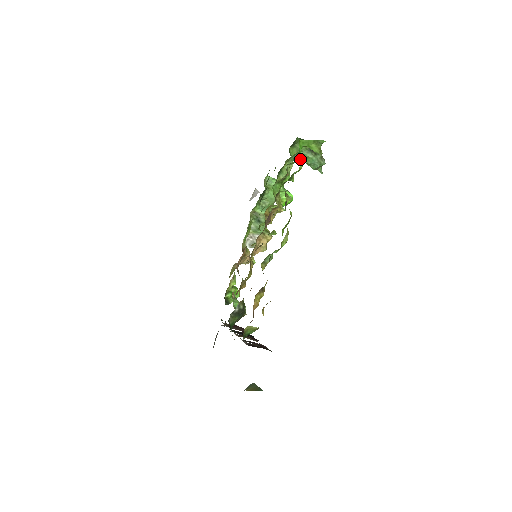
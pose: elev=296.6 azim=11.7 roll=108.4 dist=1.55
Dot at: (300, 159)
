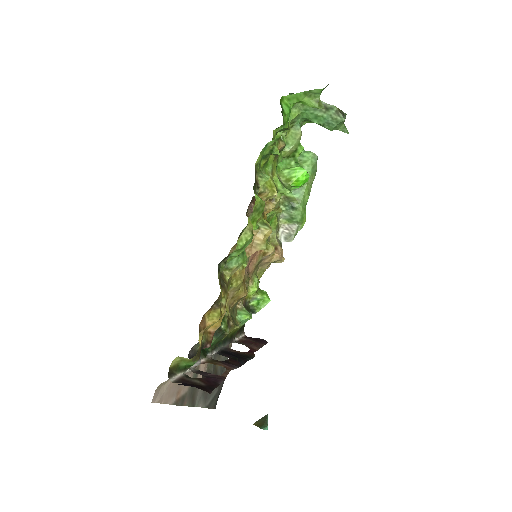
Dot at: occluded
